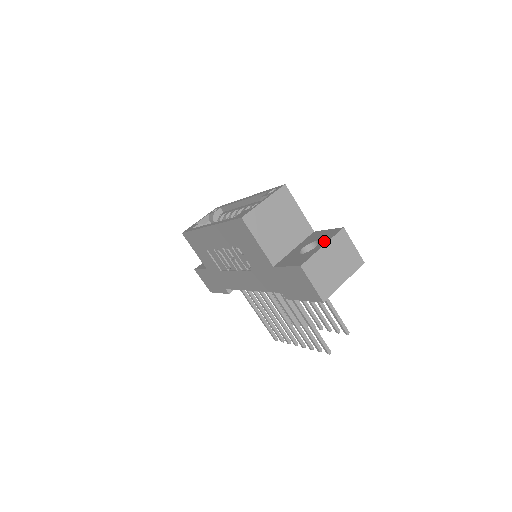
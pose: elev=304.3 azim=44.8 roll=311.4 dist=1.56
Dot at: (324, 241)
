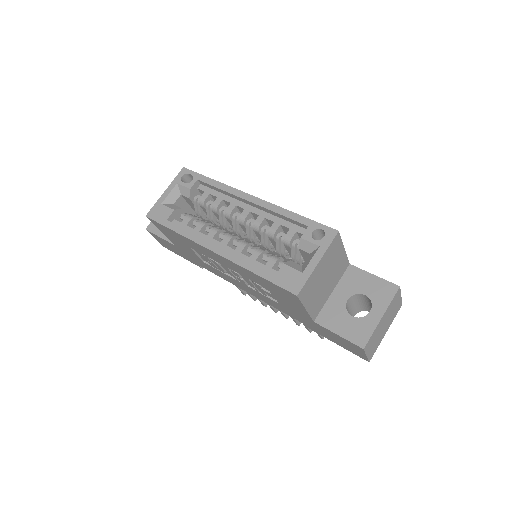
Dot at: (380, 306)
